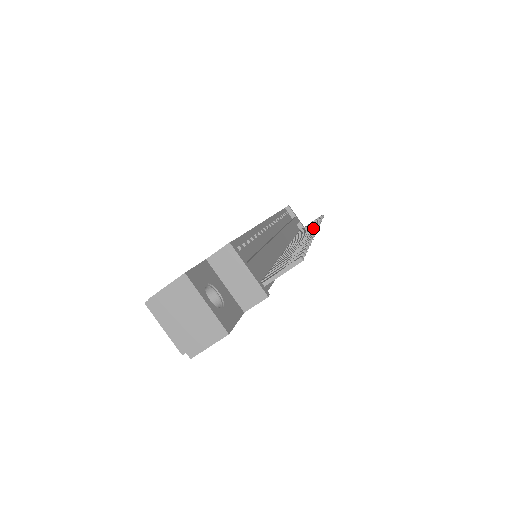
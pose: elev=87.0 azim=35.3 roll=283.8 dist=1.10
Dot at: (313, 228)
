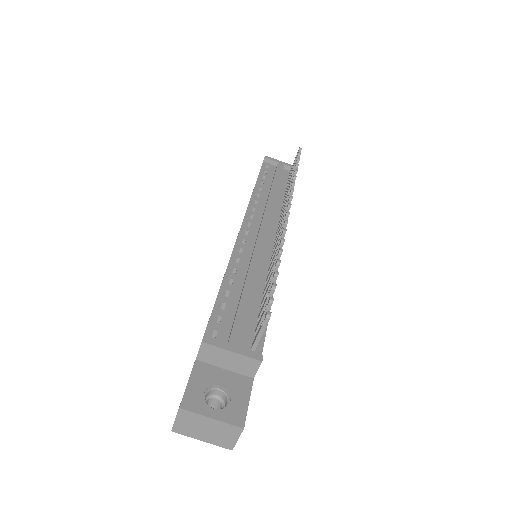
Dot at: (288, 200)
